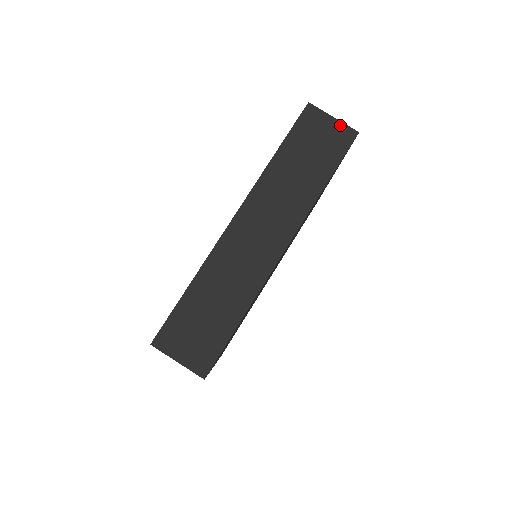
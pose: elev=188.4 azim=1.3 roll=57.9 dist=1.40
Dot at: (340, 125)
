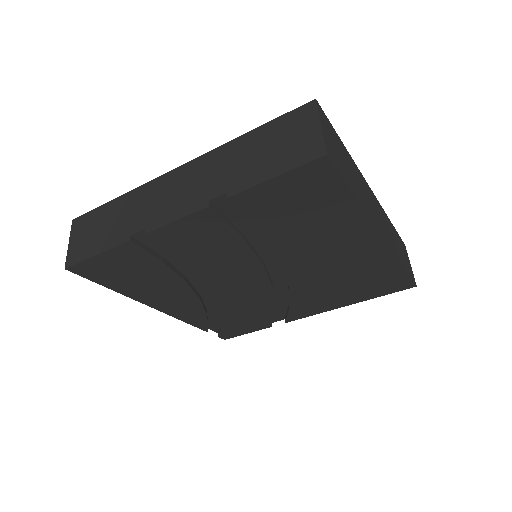
Dot at: (412, 271)
